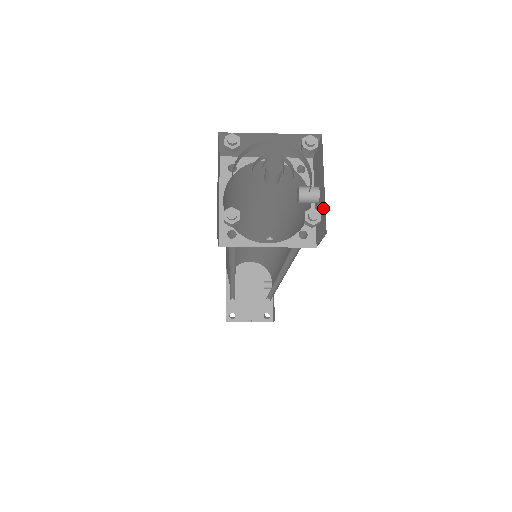
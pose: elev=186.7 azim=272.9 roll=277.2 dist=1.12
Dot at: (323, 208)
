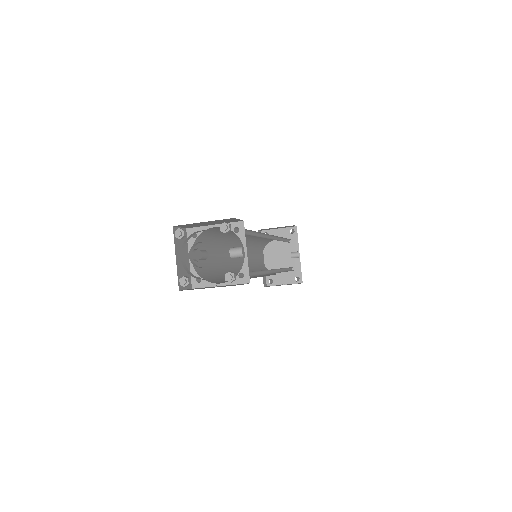
Dot at: occluded
